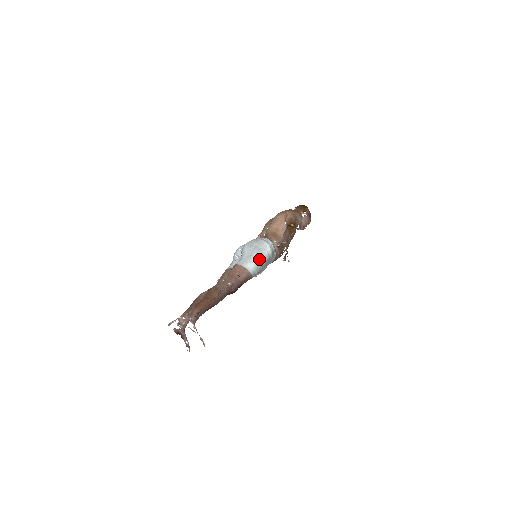
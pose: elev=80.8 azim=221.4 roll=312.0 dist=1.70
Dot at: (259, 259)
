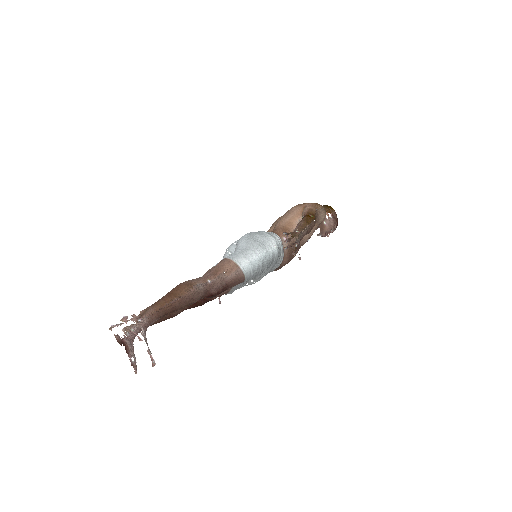
Dot at: (258, 255)
